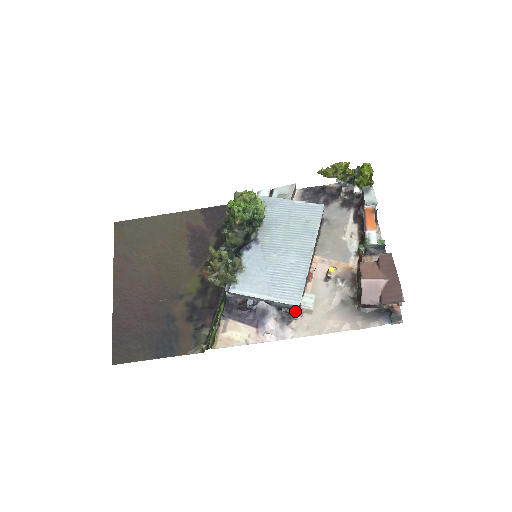
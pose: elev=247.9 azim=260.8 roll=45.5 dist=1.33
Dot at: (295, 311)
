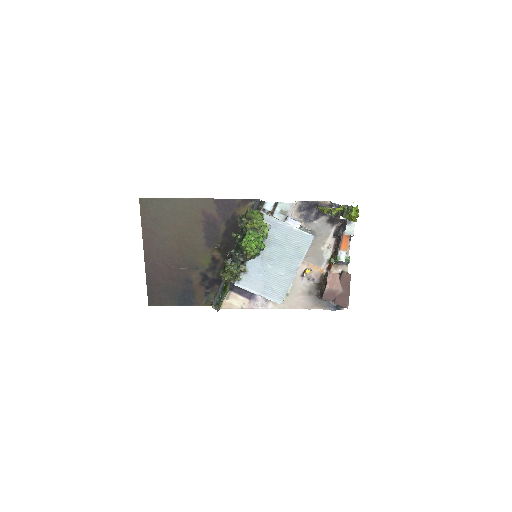
Dot at: occluded
